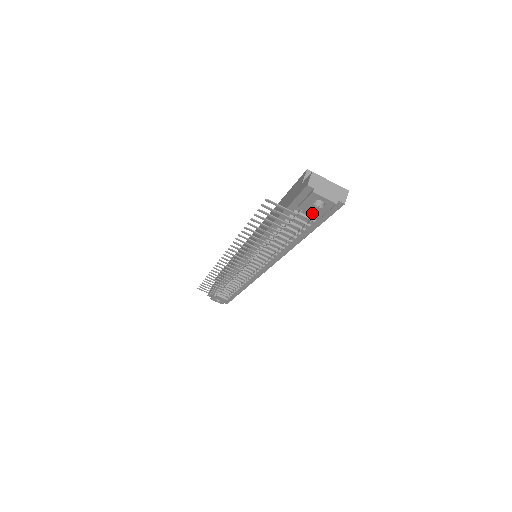
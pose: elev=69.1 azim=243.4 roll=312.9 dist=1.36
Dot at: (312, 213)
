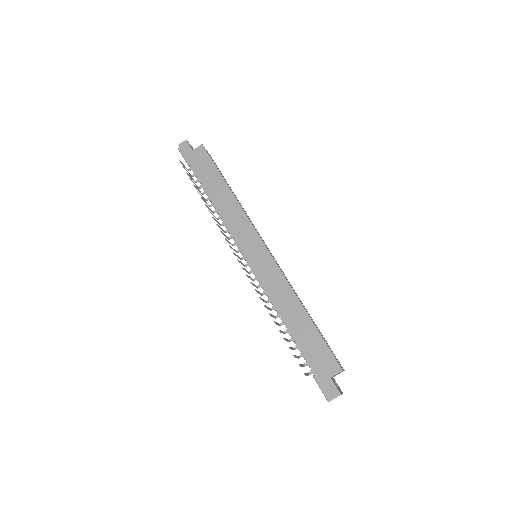
Dot at: occluded
